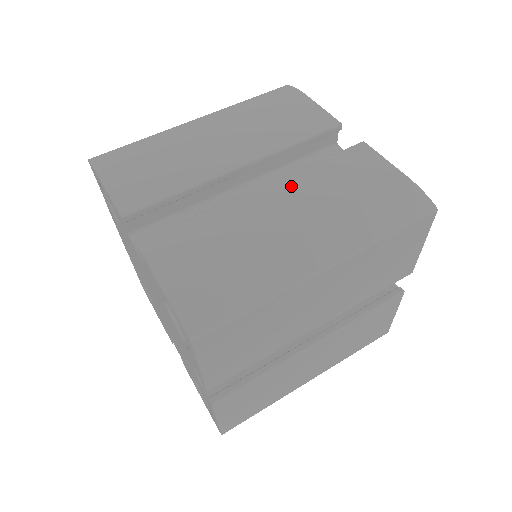
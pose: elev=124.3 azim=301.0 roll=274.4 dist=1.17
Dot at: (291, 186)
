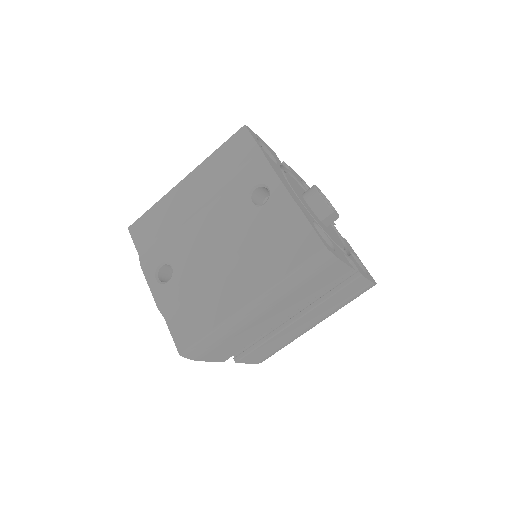
Dot at: (313, 313)
